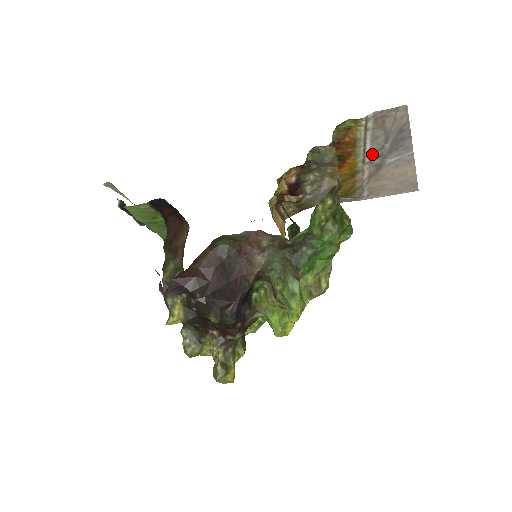
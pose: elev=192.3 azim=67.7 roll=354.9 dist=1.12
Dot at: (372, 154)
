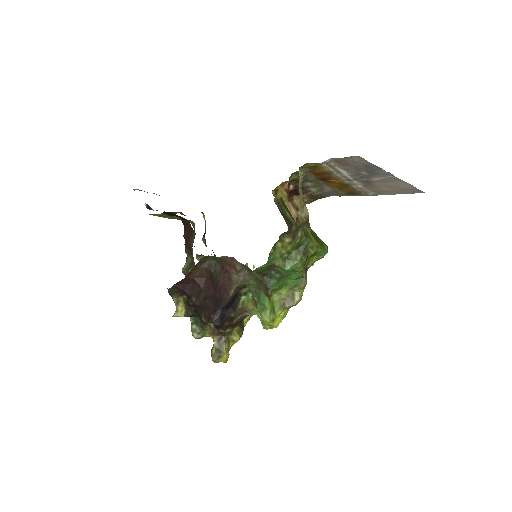
Dot at: (354, 176)
